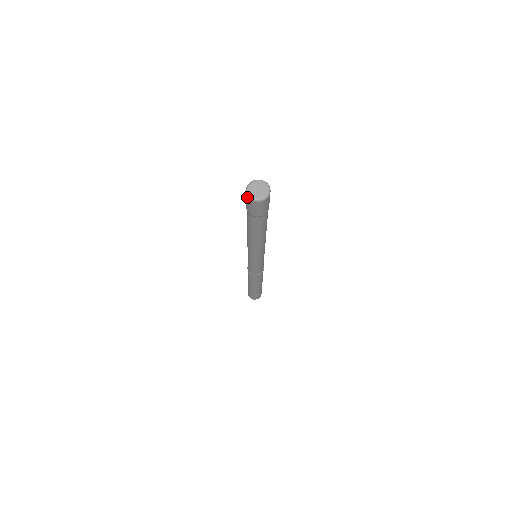
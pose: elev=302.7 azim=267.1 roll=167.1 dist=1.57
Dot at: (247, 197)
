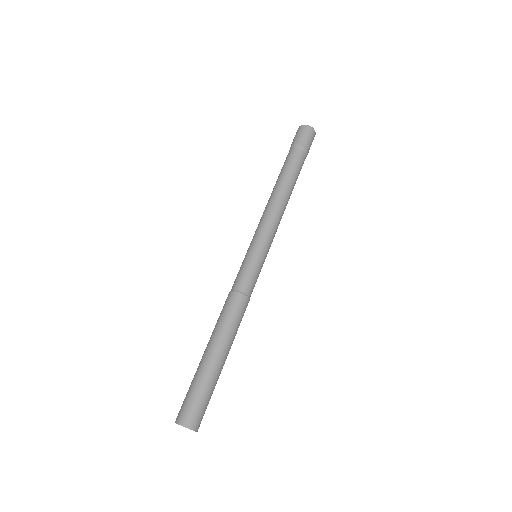
Dot at: (297, 130)
